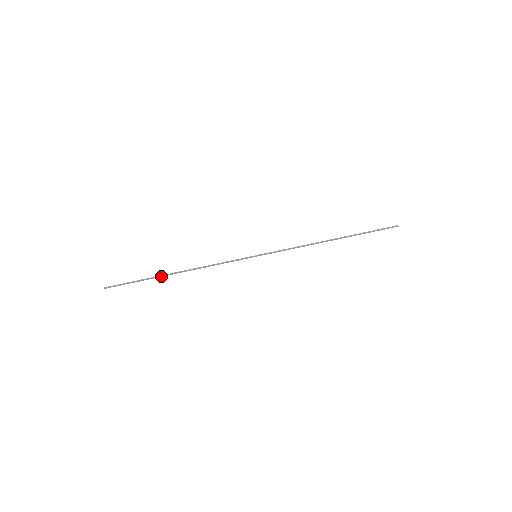
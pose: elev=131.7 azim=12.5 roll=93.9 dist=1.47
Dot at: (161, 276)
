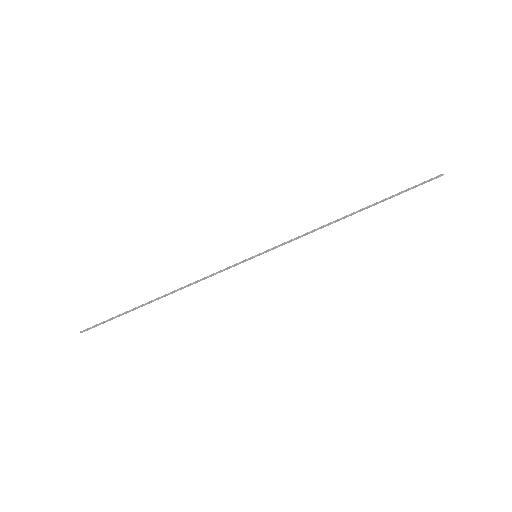
Dot at: (144, 305)
